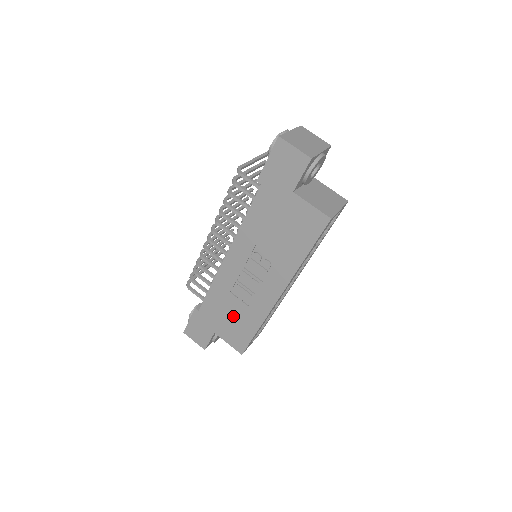
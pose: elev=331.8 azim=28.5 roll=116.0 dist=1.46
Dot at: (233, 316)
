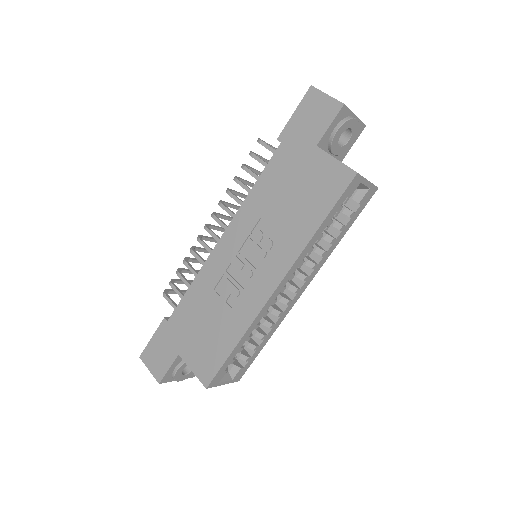
Dot at: (209, 325)
